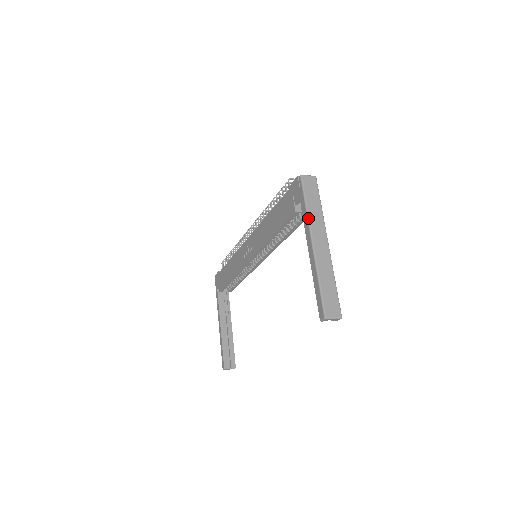
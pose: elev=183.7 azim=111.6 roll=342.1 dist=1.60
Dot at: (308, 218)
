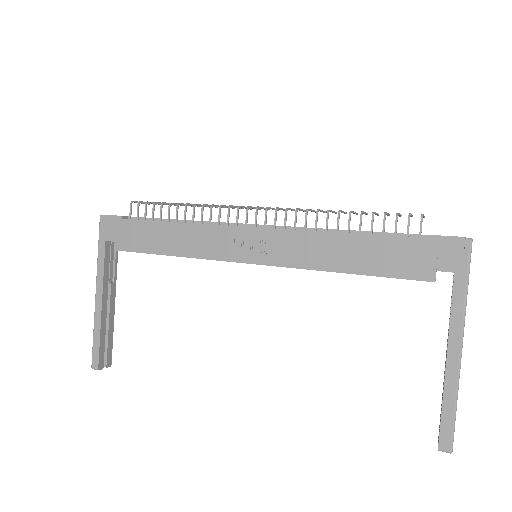
Dot at: occluded
